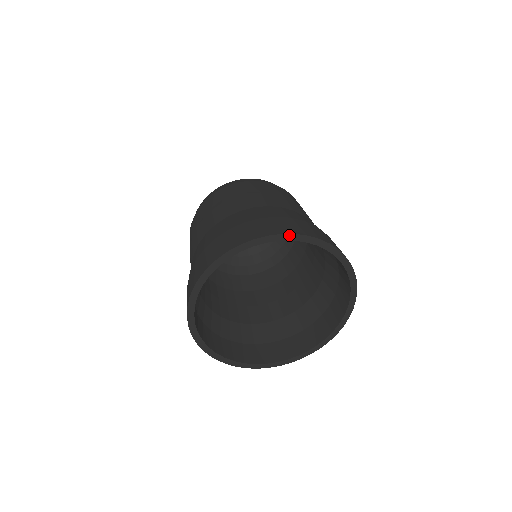
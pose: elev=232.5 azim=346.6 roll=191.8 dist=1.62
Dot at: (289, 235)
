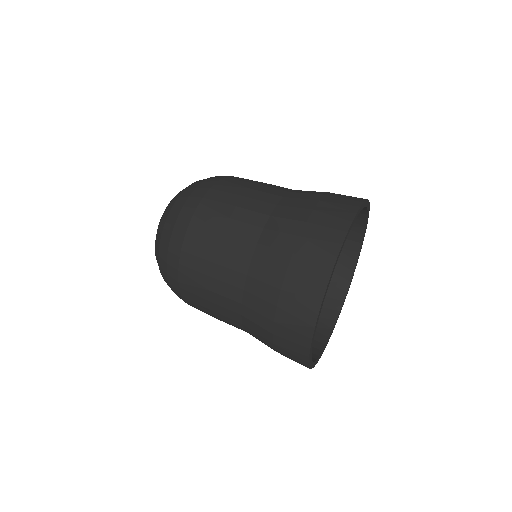
Dot at: (367, 201)
